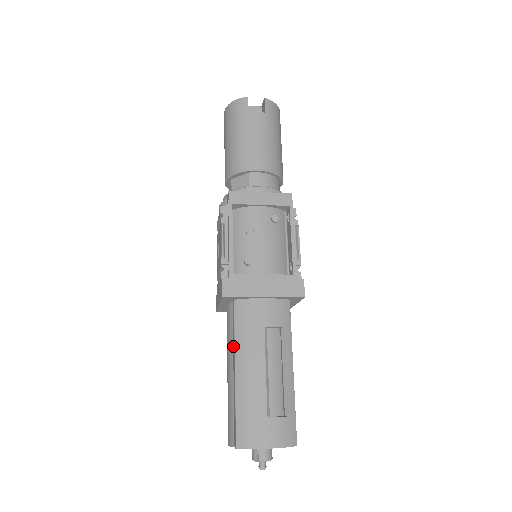
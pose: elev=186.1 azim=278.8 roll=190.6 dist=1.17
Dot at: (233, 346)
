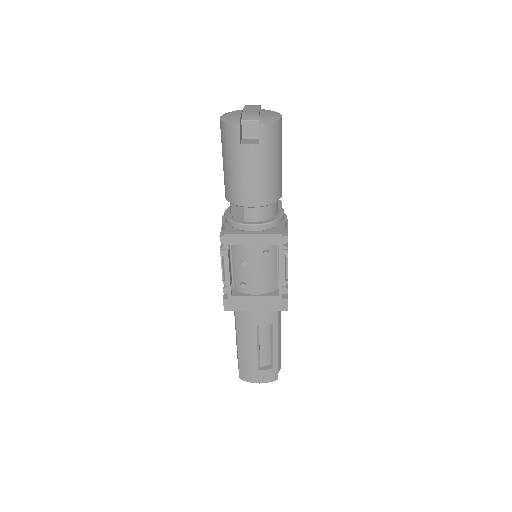
Dot at: occluded
